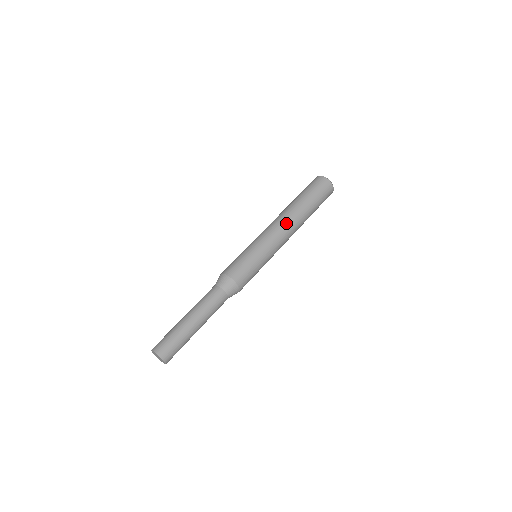
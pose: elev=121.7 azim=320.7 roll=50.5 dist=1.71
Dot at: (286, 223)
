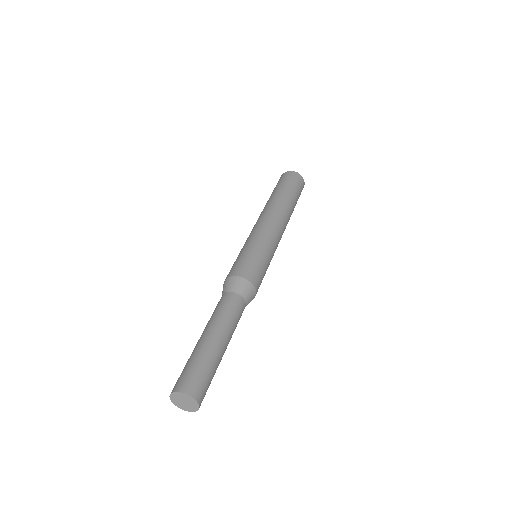
Dot at: (272, 213)
